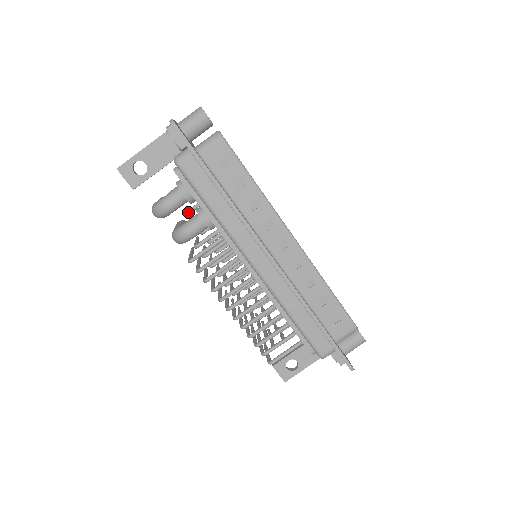
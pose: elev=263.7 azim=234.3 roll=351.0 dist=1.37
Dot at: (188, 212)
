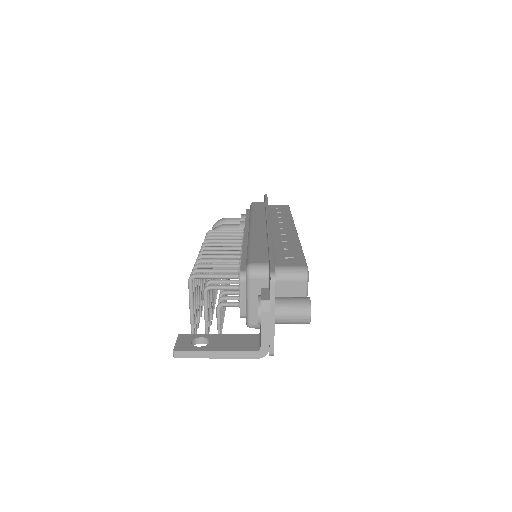
Dot at: occluded
